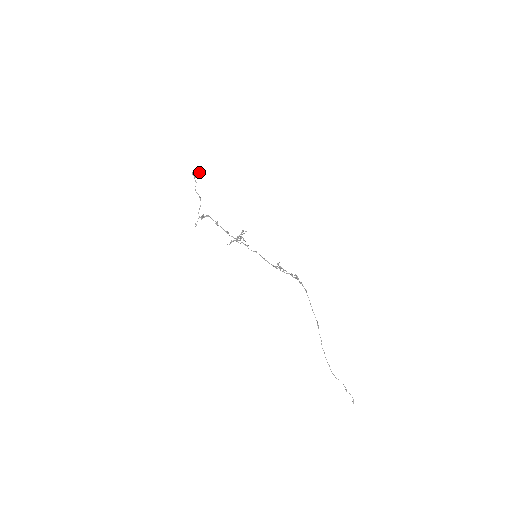
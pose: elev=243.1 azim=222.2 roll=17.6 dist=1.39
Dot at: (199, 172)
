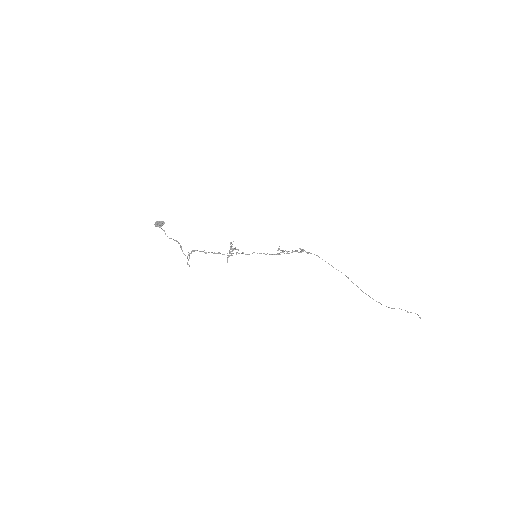
Dot at: (160, 221)
